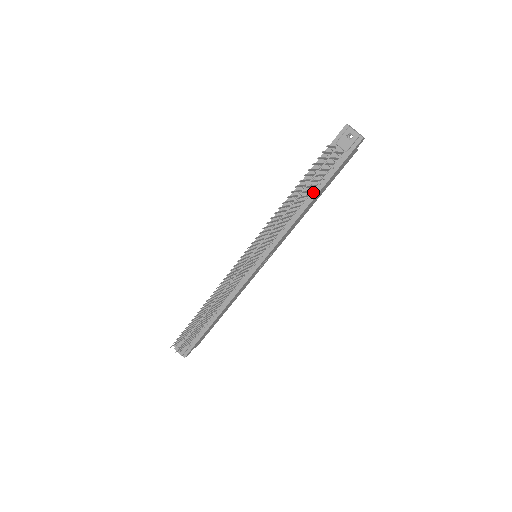
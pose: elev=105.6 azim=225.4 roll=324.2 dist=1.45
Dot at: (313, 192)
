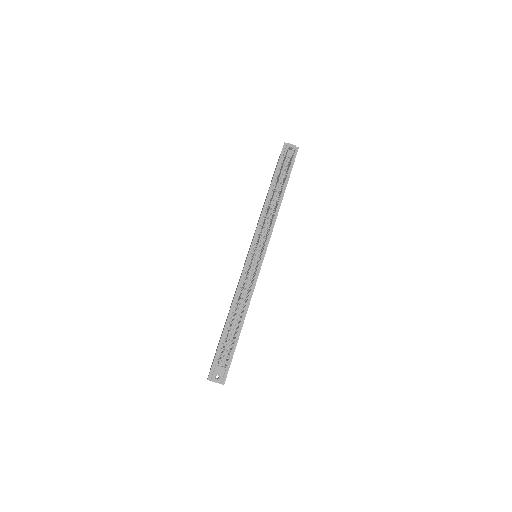
Dot at: occluded
